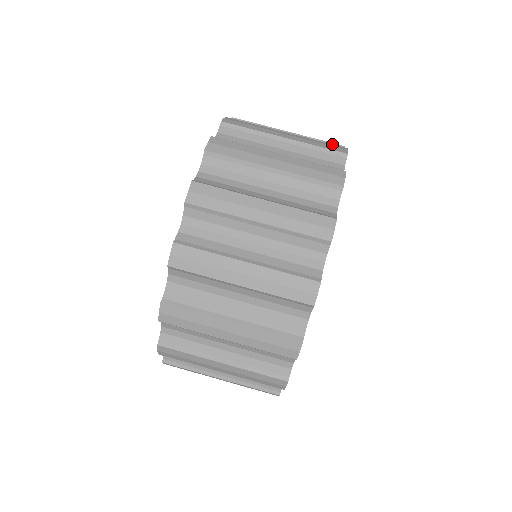
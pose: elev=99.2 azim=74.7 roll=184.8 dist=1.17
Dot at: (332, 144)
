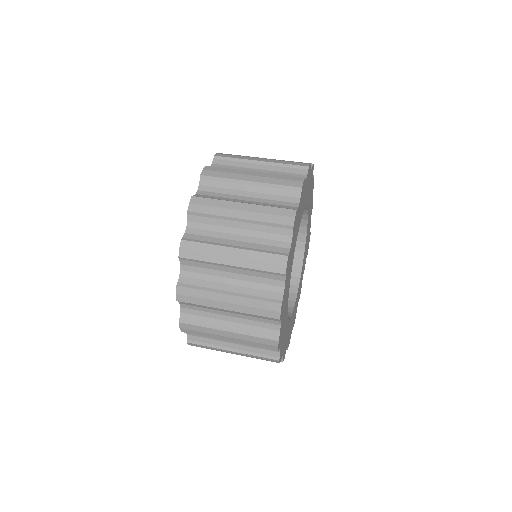
Dot at: (292, 176)
